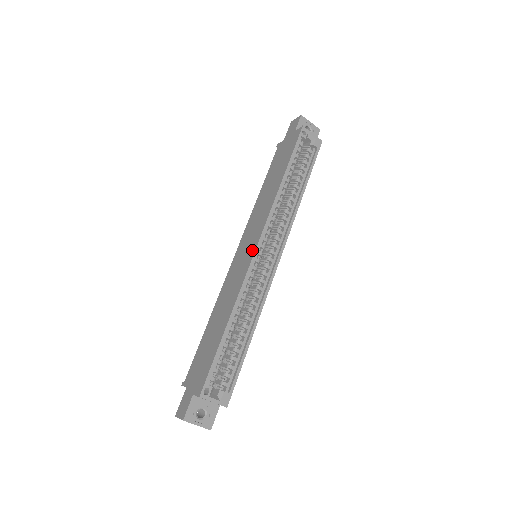
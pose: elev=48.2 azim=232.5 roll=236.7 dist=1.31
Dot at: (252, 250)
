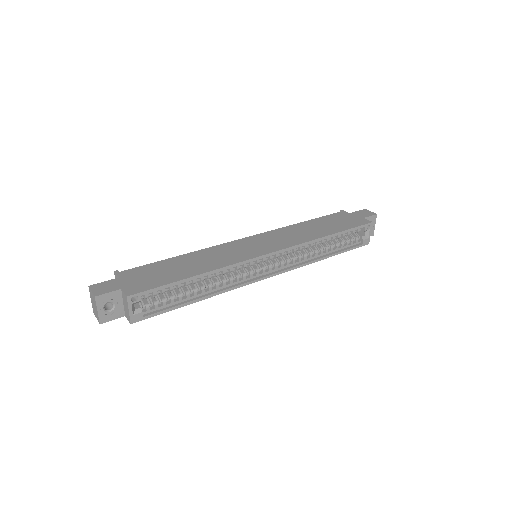
Dot at: (263, 251)
